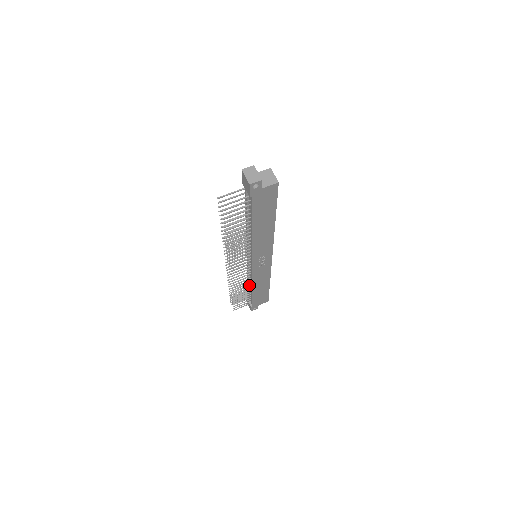
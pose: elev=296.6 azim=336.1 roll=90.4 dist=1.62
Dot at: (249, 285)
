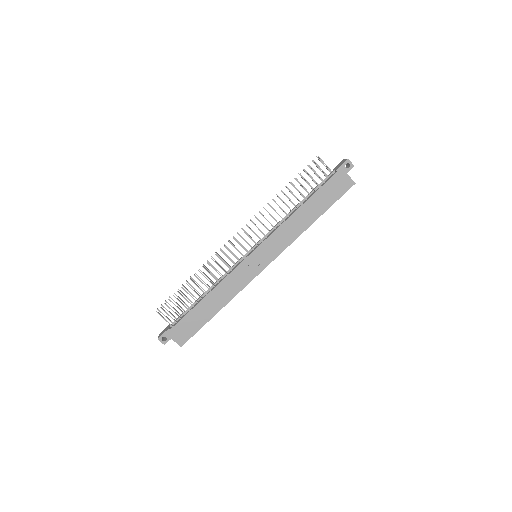
Dot at: (210, 288)
